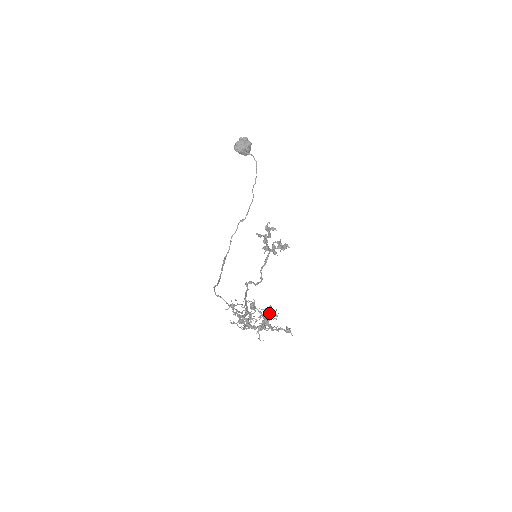
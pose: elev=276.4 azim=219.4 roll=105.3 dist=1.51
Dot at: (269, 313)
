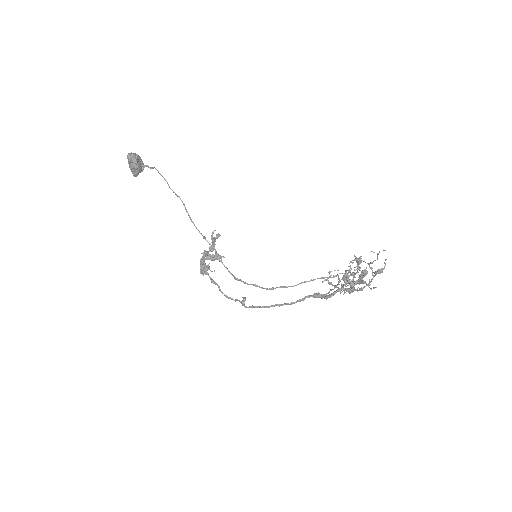
Dot at: occluded
